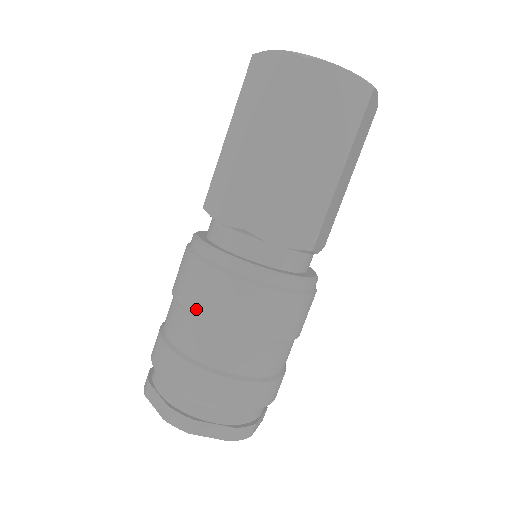
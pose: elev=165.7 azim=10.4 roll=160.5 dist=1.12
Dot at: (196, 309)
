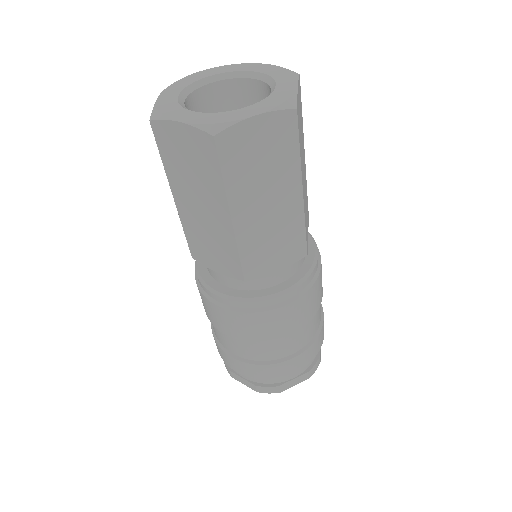
Dot at: occluded
